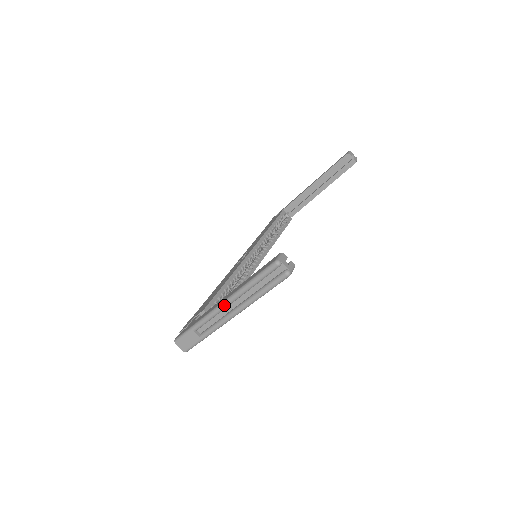
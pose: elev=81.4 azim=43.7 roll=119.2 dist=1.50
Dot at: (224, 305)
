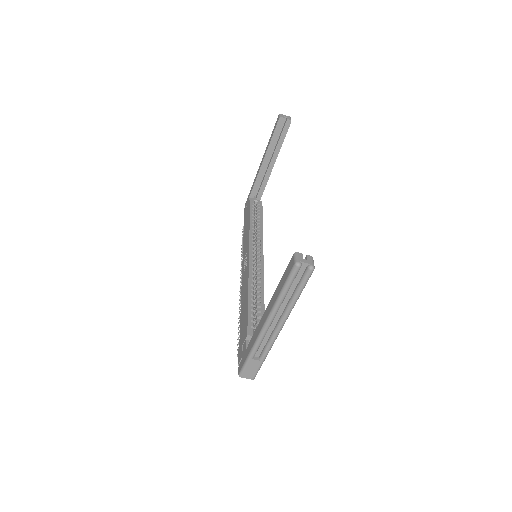
Dot at: (268, 324)
